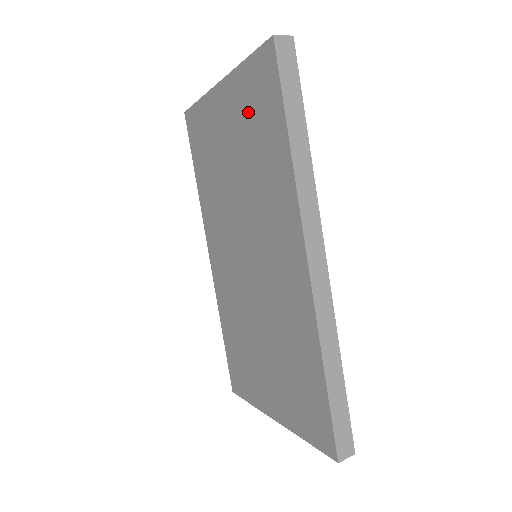
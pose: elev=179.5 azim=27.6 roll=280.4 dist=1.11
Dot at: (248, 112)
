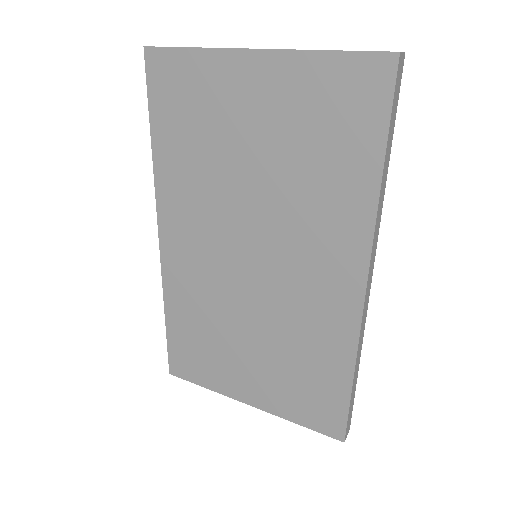
Dot at: (312, 113)
